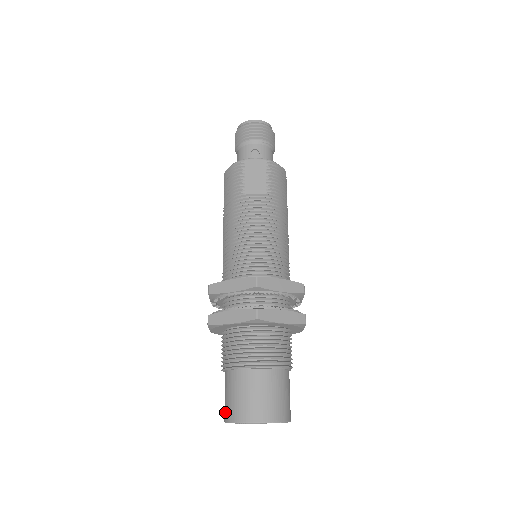
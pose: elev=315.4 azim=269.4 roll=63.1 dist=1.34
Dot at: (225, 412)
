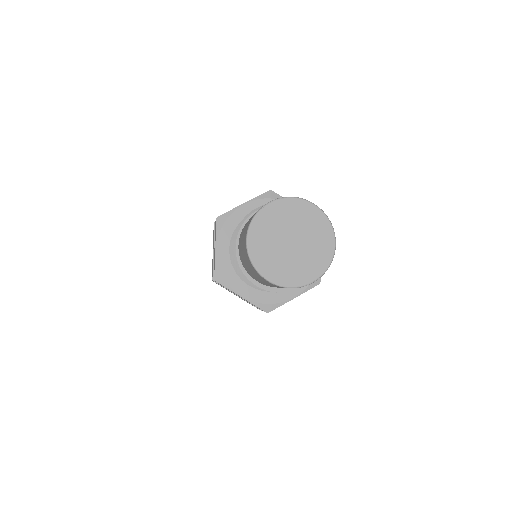
Dot at: (246, 228)
